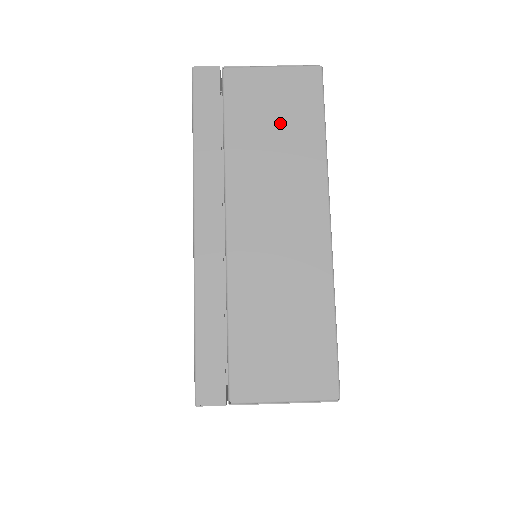
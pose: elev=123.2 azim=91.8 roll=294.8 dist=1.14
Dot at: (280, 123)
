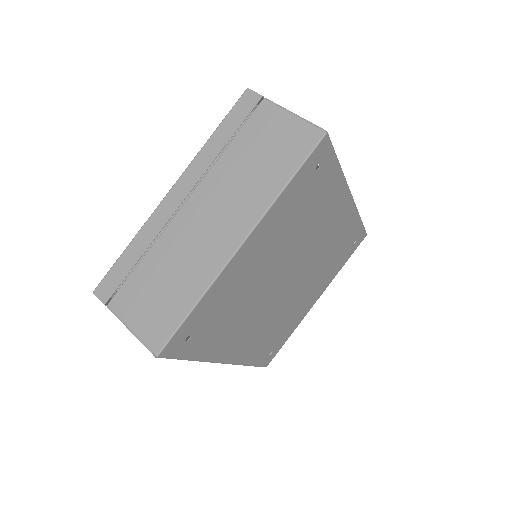
Dot at: (267, 156)
